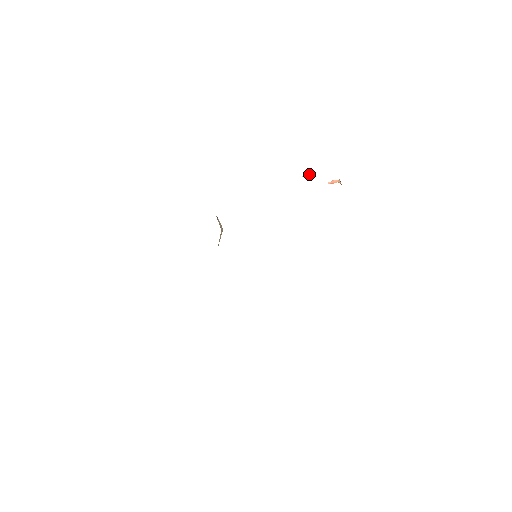
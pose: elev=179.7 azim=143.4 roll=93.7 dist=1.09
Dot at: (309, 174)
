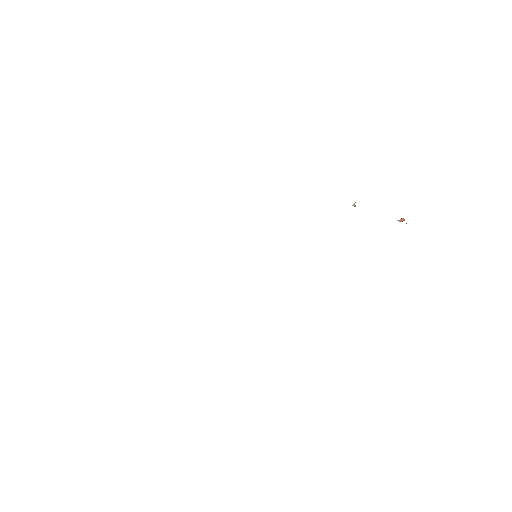
Dot at: occluded
